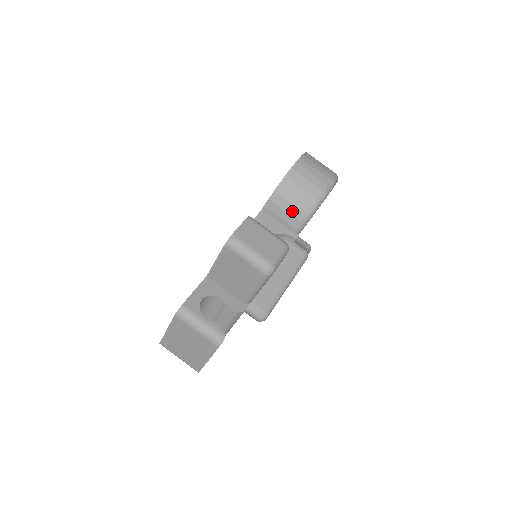
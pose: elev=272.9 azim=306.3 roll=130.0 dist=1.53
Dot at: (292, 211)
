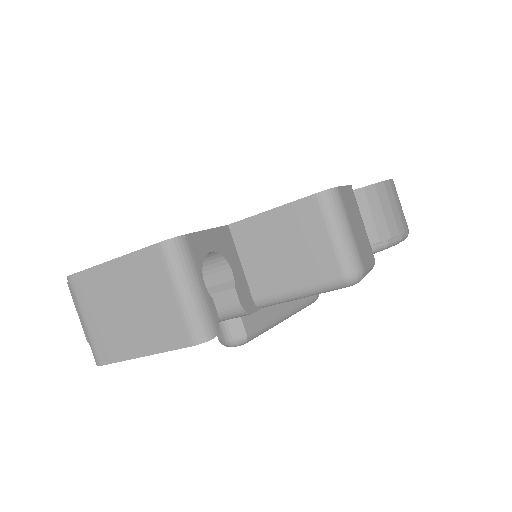
Dot at: occluded
